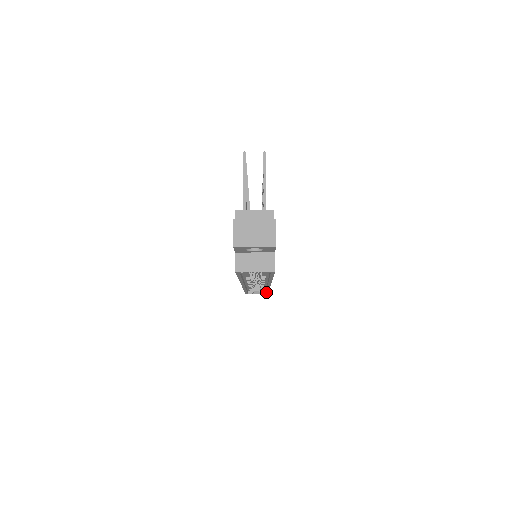
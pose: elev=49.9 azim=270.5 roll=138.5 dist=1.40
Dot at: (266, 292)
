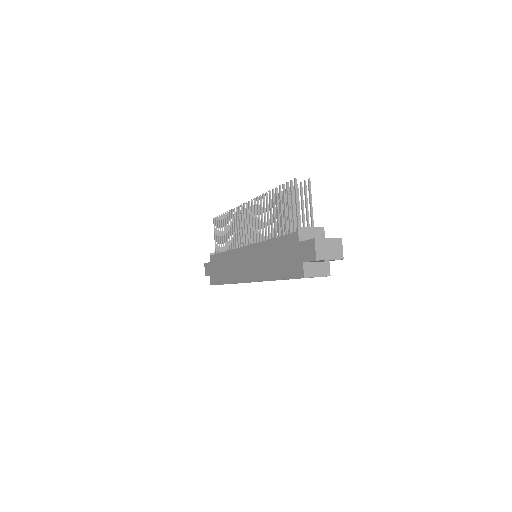
Dot at: (235, 283)
